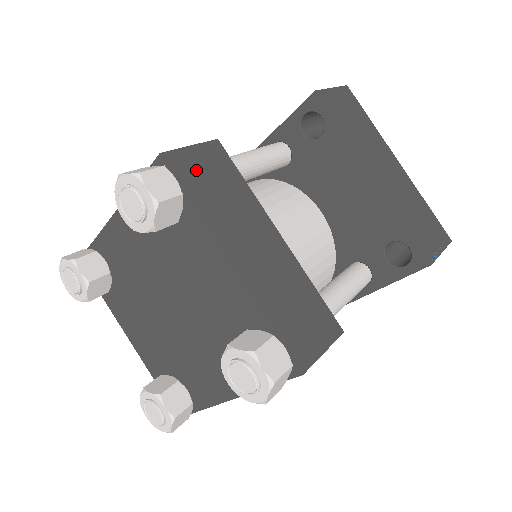
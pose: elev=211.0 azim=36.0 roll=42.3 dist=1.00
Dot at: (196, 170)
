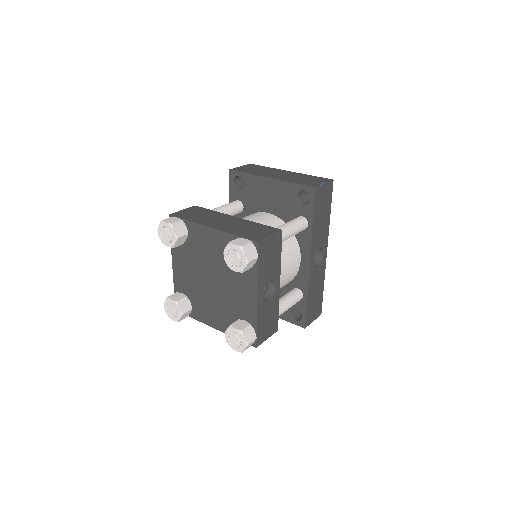
Dot at: (186, 214)
